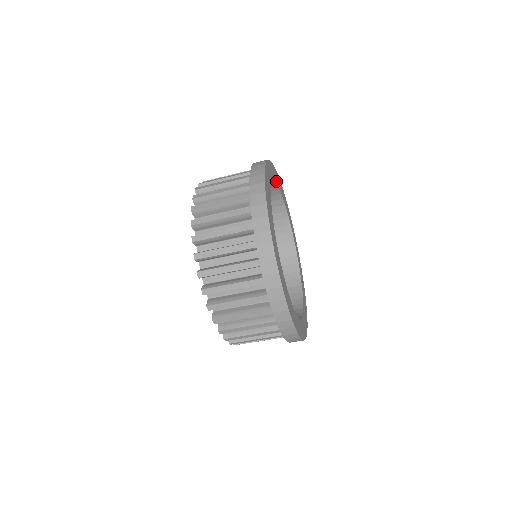
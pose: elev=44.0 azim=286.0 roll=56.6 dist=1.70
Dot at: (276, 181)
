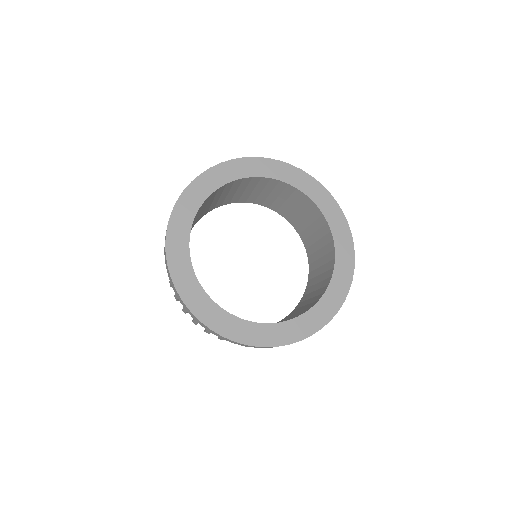
Dot at: (193, 212)
